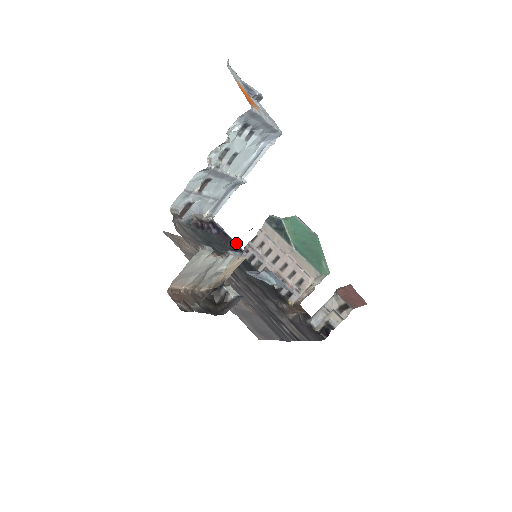
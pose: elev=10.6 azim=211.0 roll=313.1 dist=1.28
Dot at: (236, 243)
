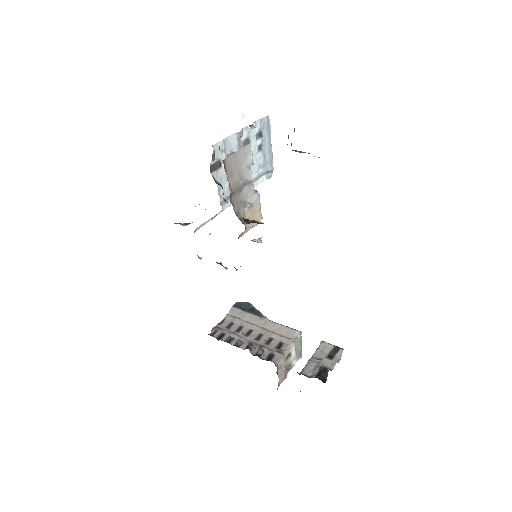
Dot at: occluded
